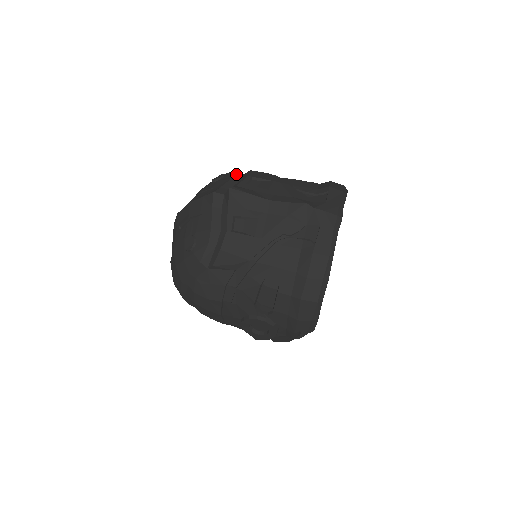
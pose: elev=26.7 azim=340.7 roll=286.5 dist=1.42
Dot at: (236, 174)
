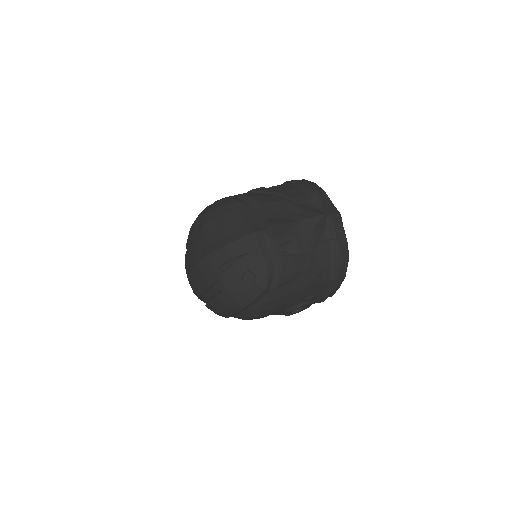
Dot at: (243, 204)
